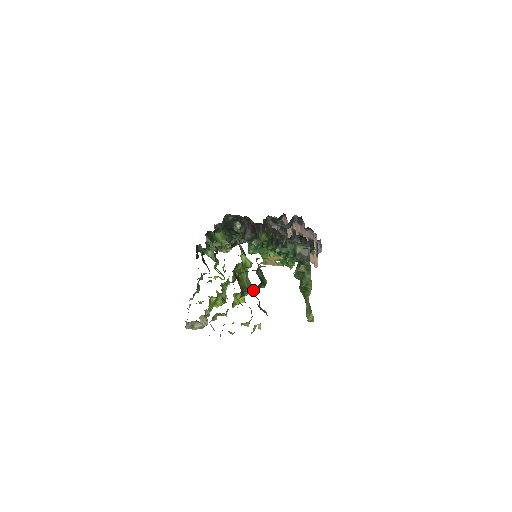
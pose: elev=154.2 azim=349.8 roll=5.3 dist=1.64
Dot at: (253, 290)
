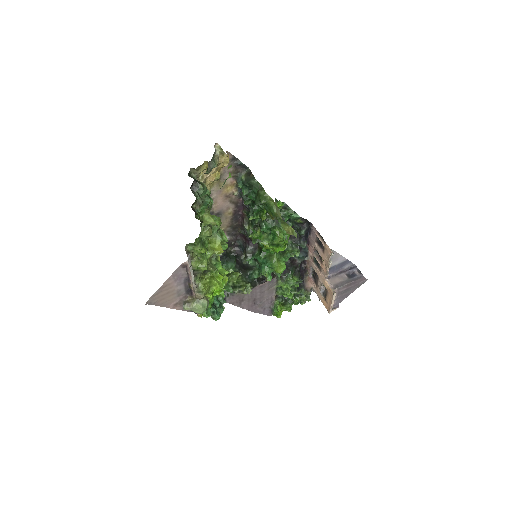
Dot at: (193, 192)
